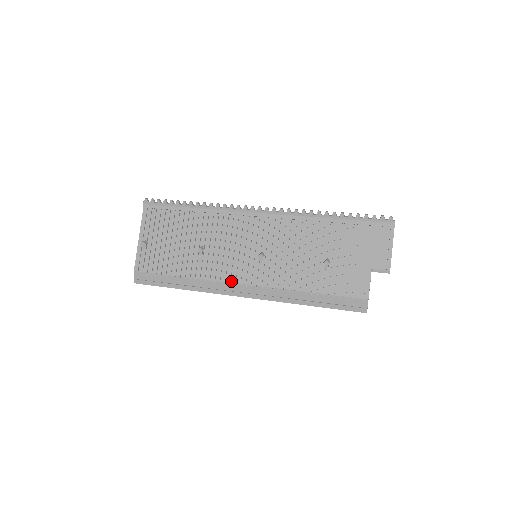
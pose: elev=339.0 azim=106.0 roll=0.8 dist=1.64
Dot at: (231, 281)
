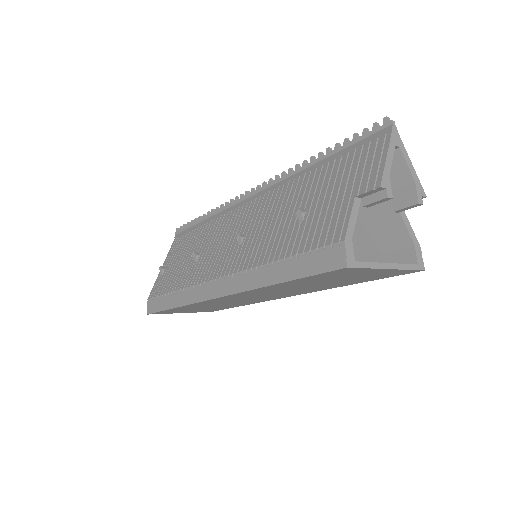
Dot at: (209, 279)
